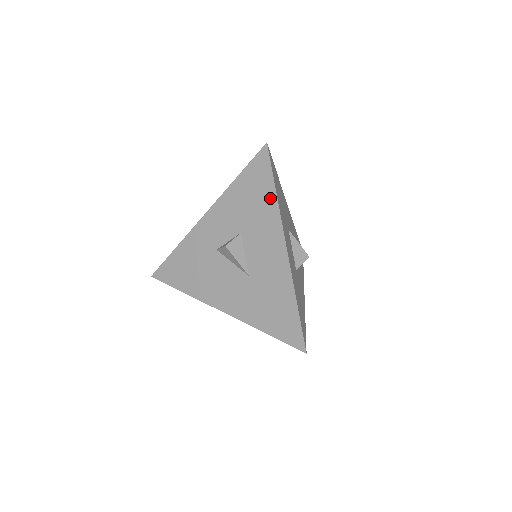
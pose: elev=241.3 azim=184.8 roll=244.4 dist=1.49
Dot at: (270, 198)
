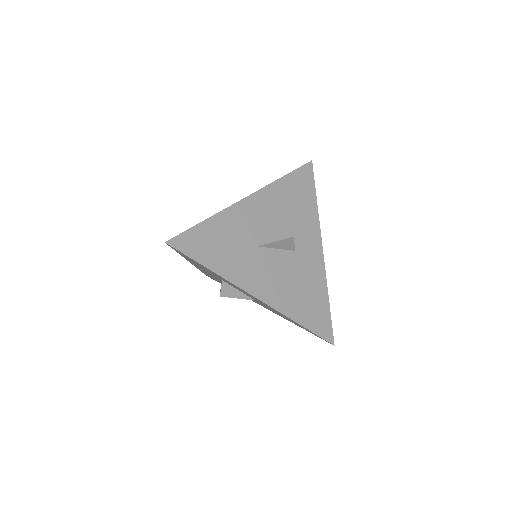
Dot at: occluded
